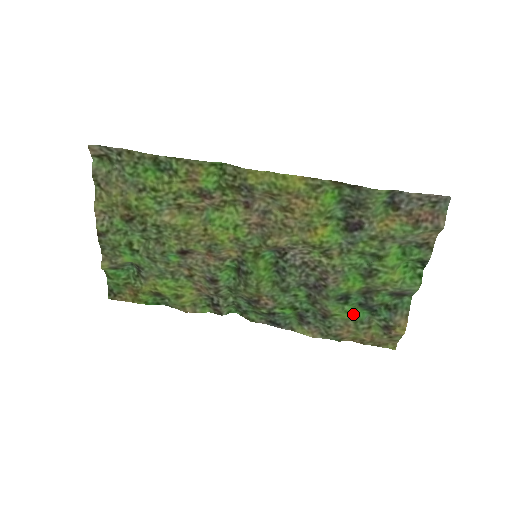
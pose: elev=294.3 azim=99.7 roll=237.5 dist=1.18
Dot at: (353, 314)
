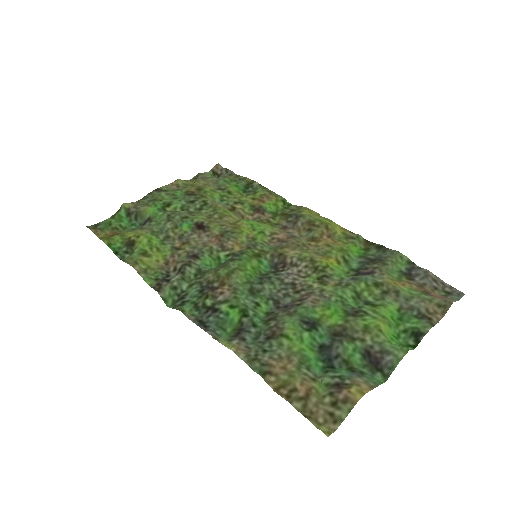
Dot at: (306, 351)
